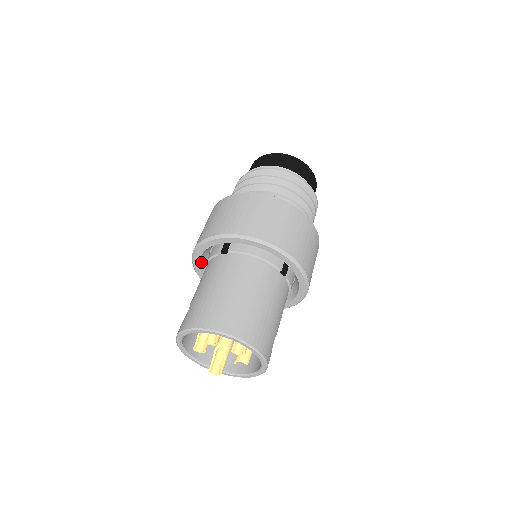
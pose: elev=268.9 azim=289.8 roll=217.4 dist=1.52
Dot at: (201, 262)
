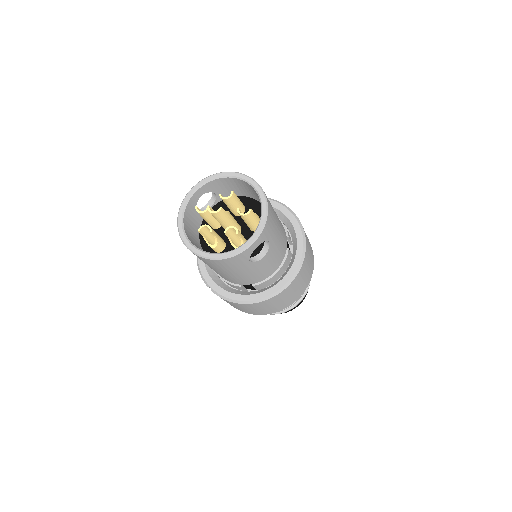
Dot at: occluded
